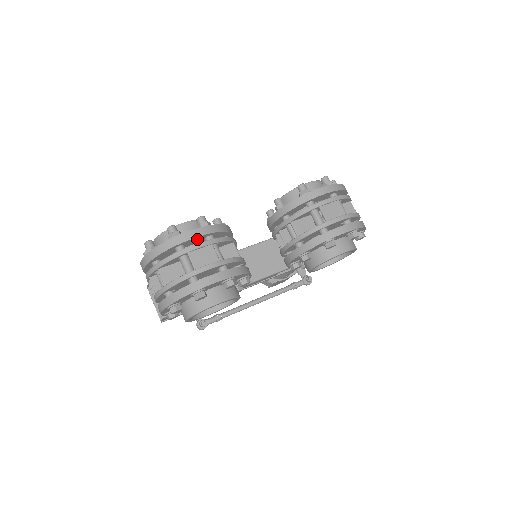
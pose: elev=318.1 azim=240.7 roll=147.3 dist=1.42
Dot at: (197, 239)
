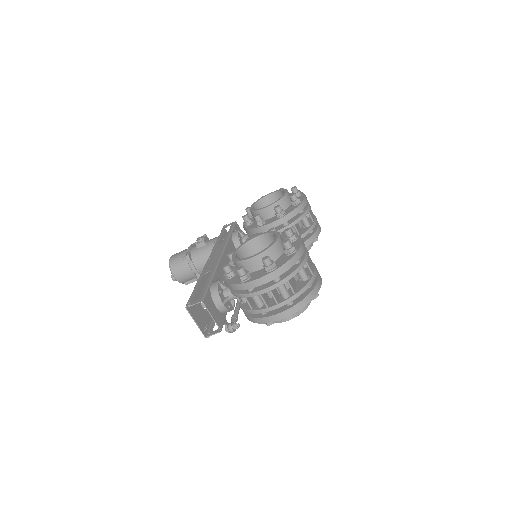
Dot at: occluded
